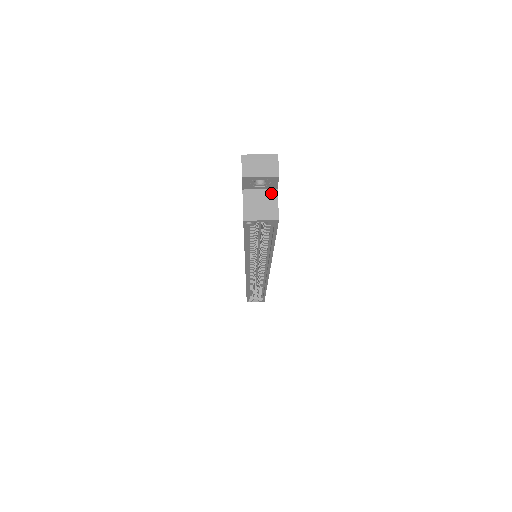
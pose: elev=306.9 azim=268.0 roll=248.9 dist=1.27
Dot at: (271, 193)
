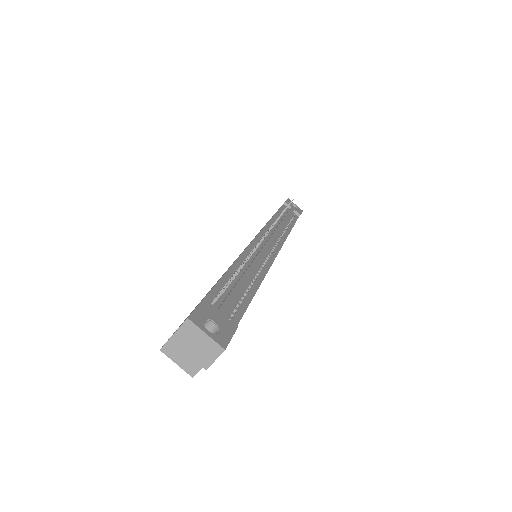
Dot at: occluded
